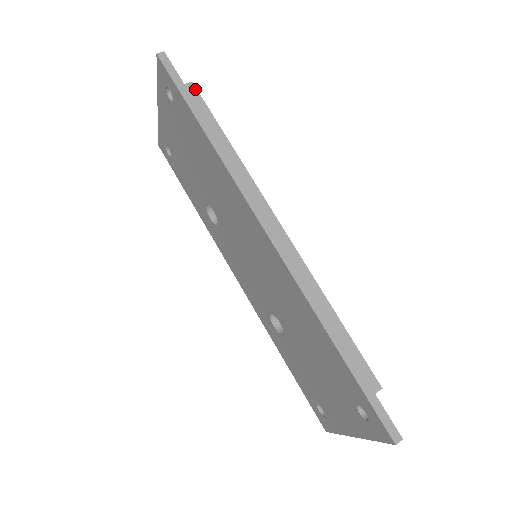
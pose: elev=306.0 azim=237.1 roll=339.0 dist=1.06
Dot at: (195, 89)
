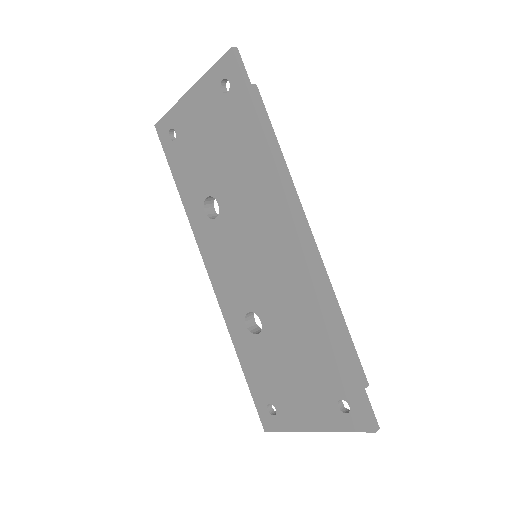
Dot at: (259, 92)
